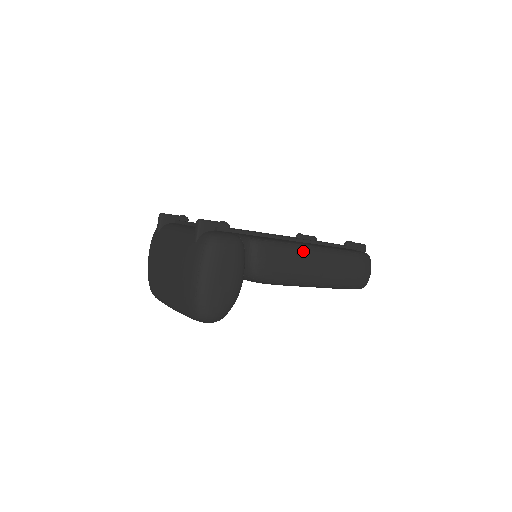
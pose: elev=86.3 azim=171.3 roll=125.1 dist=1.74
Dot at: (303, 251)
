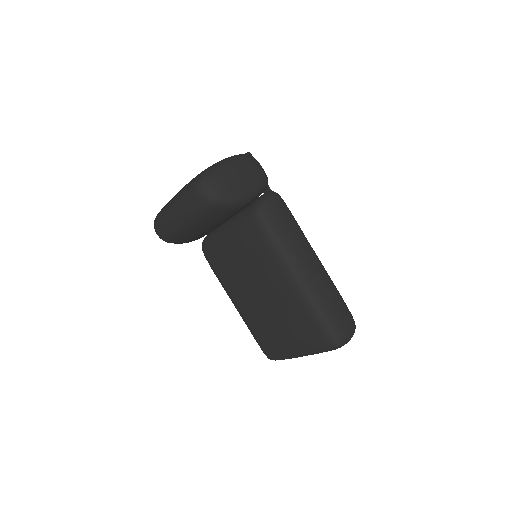
Dot at: (306, 240)
